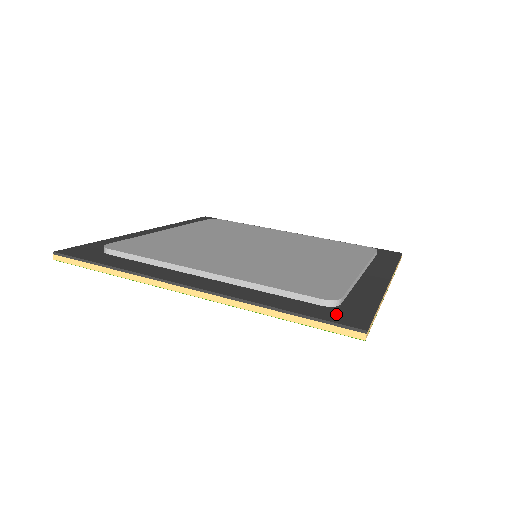
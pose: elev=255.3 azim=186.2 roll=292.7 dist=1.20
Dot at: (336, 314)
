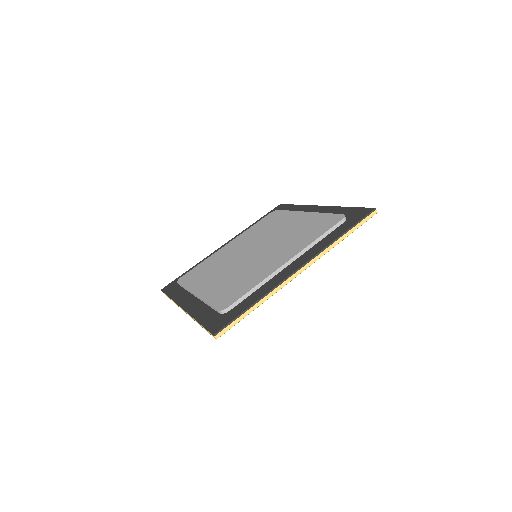
Dot at: (217, 321)
